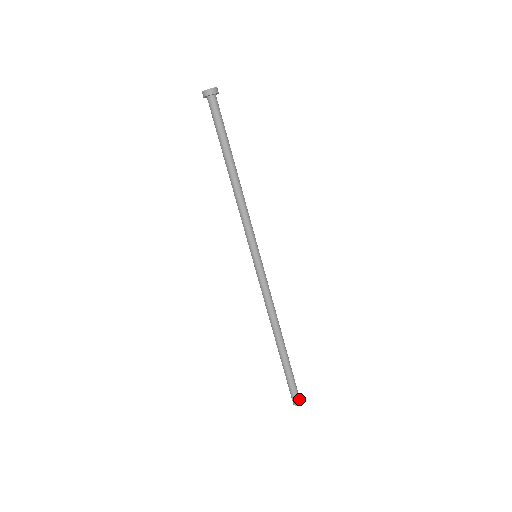
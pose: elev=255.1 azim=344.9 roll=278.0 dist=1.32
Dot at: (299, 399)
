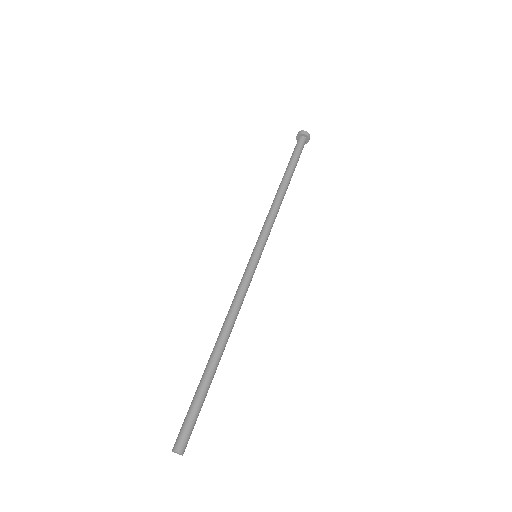
Dot at: (185, 446)
